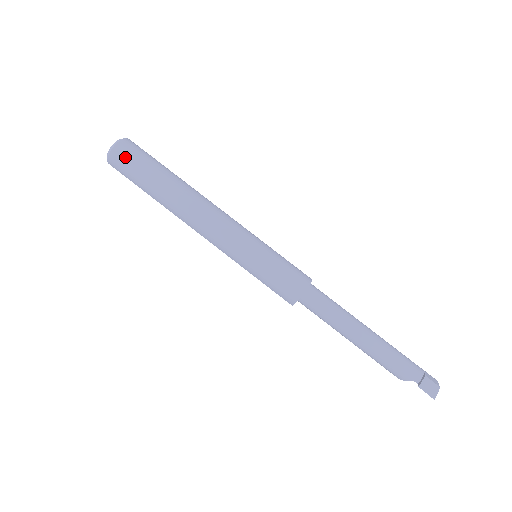
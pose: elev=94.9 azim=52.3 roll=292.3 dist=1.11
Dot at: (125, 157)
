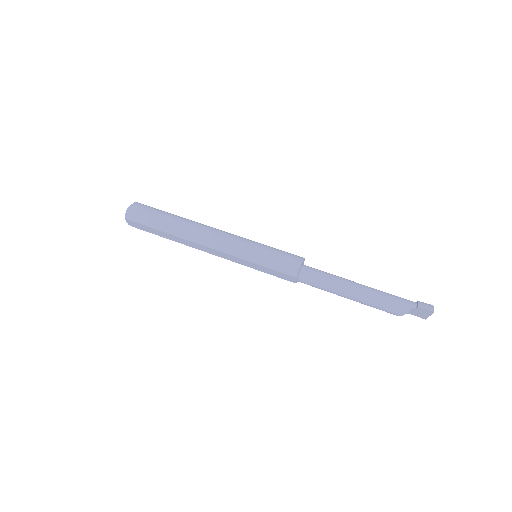
Dot at: (142, 208)
